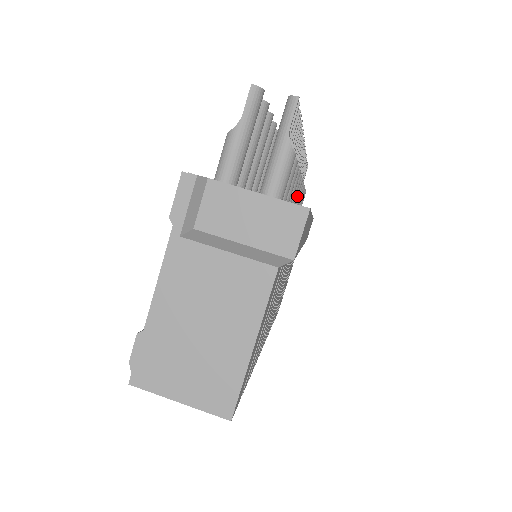
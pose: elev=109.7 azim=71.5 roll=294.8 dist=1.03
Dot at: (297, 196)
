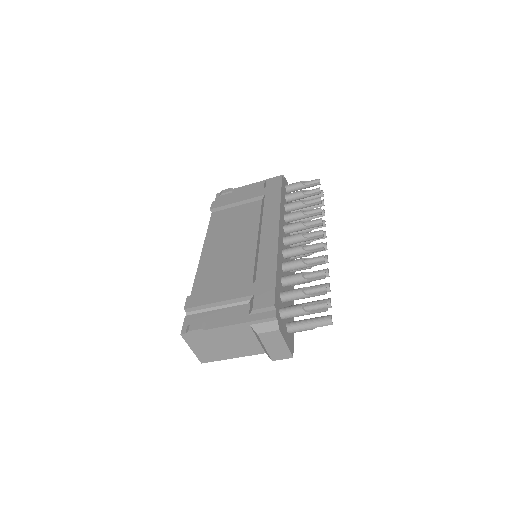
Dot at: (299, 257)
